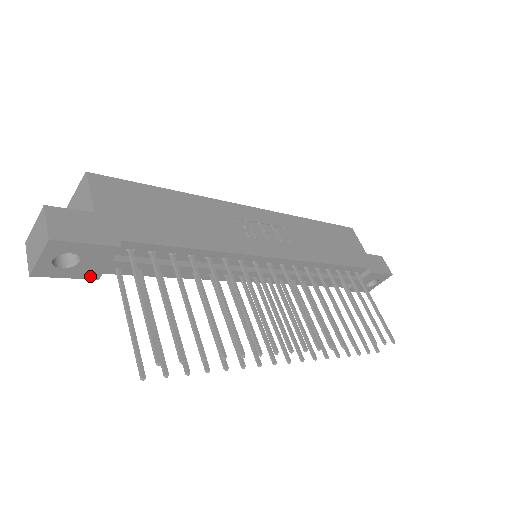
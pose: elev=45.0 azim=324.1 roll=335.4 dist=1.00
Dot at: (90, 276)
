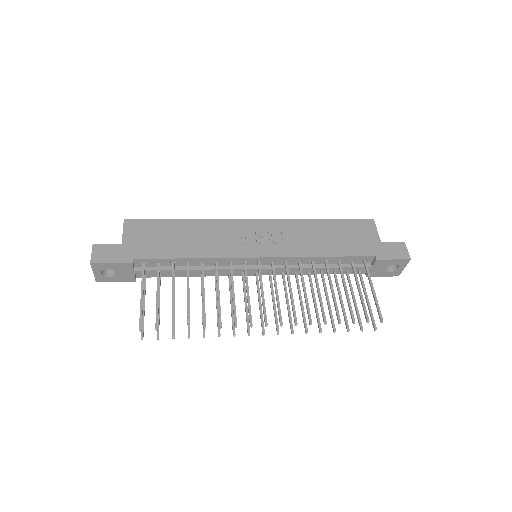
Dot at: (129, 280)
